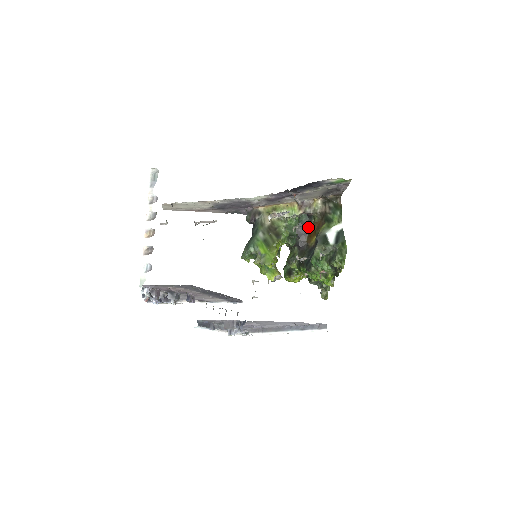
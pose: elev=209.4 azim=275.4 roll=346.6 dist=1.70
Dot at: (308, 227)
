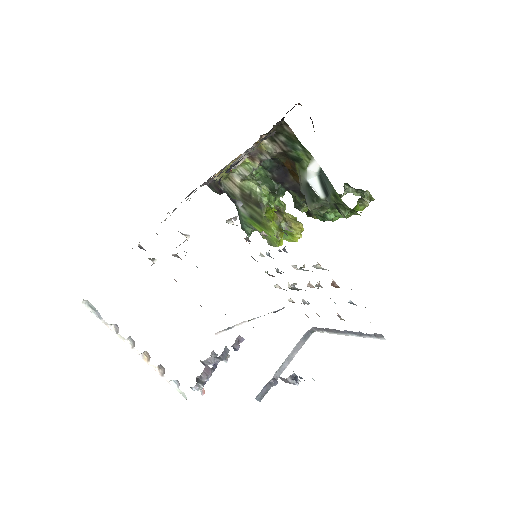
Dot at: (282, 166)
